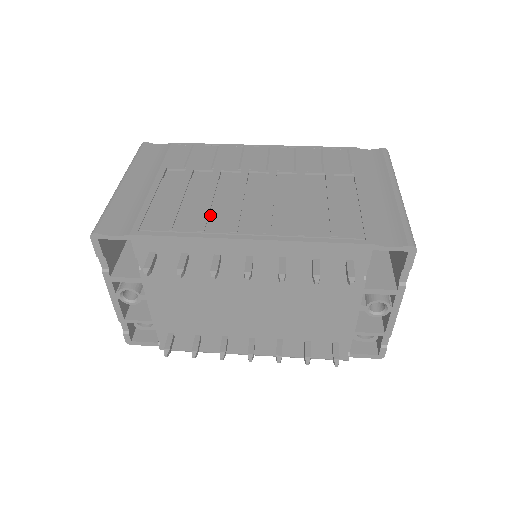
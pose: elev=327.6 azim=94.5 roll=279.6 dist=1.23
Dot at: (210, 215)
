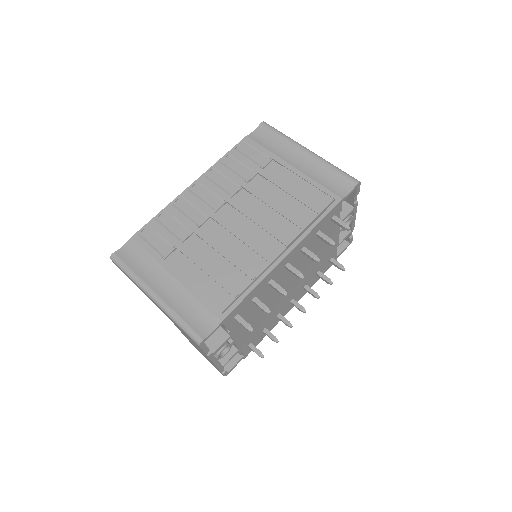
Dot at: (242, 264)
